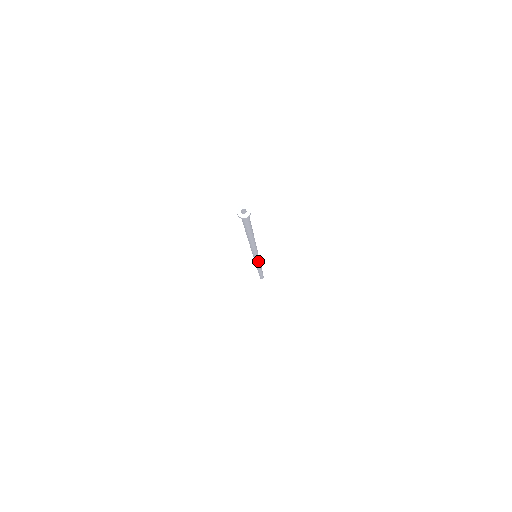
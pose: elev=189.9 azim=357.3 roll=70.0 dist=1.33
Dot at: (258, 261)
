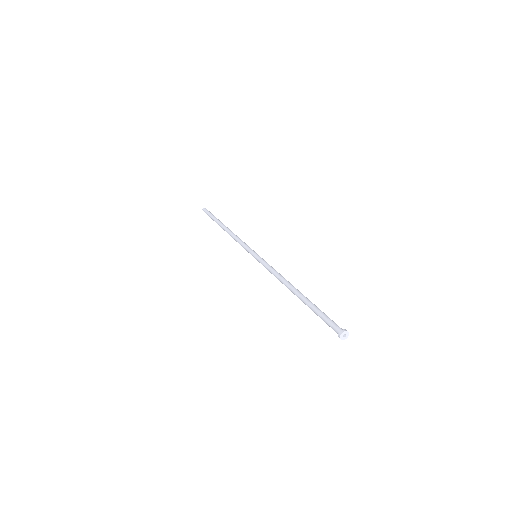
Dot at: occluded
